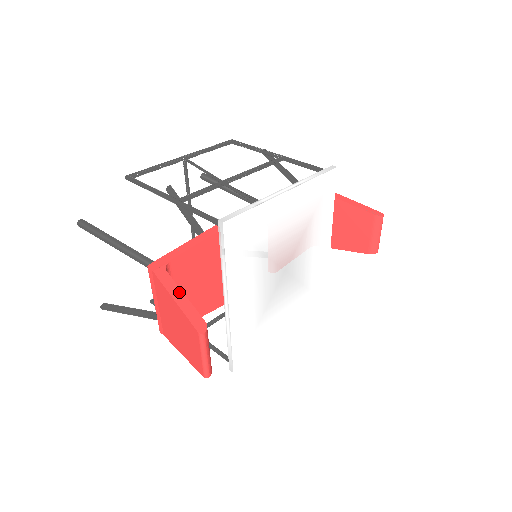
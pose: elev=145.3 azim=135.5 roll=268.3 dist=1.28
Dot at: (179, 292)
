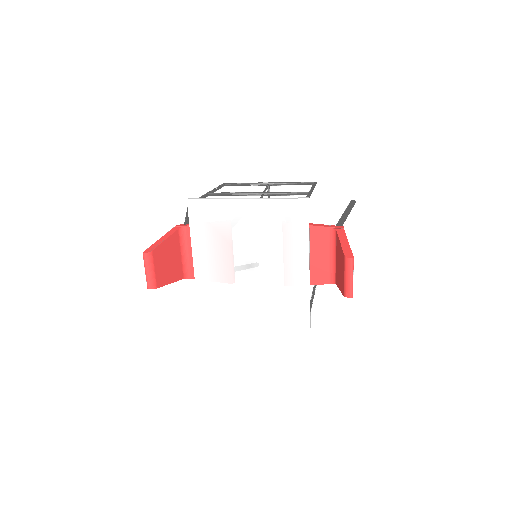
Dot at: (166, 237)
